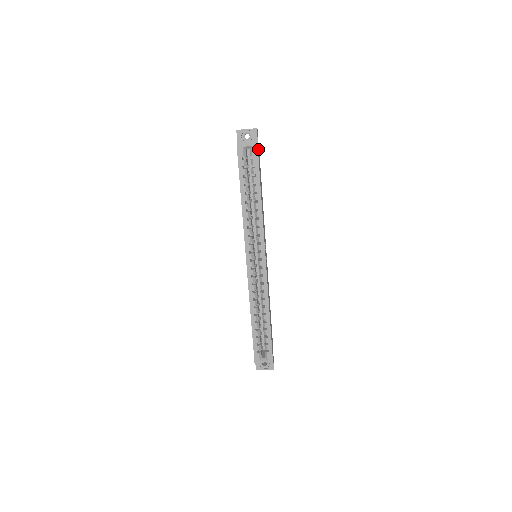
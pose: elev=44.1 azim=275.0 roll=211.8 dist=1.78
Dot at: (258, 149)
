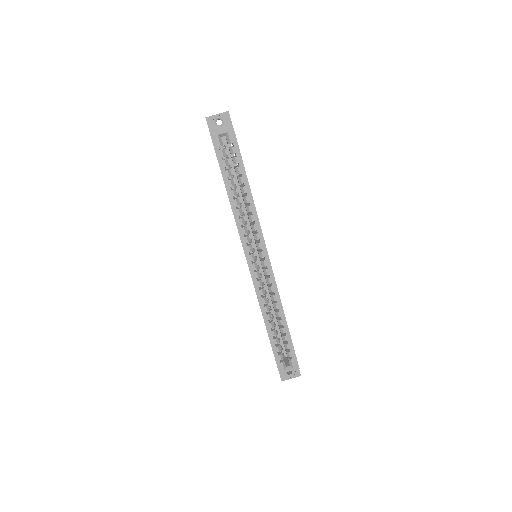
Dot at: occluded
